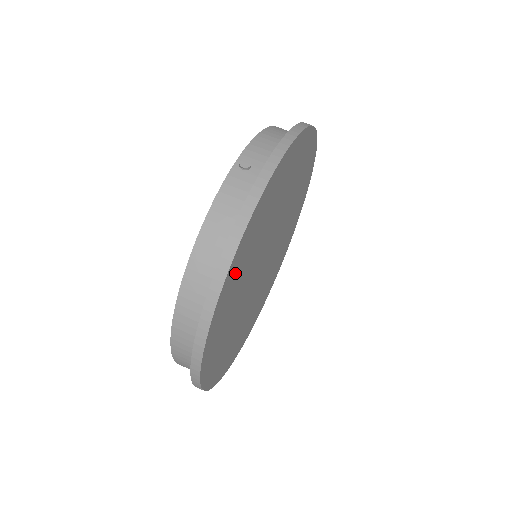
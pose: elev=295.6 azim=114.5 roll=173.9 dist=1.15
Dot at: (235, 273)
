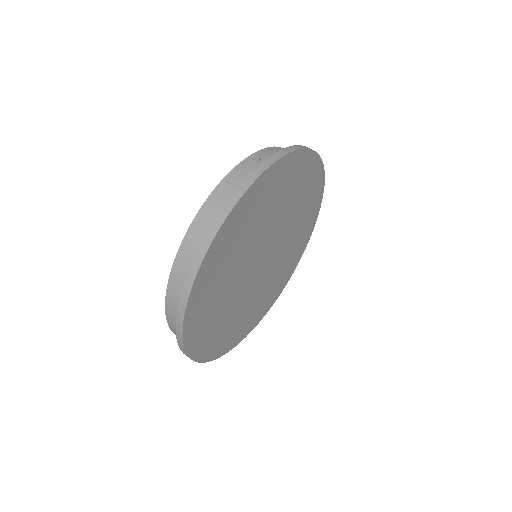
Dot at: (230, 234)
